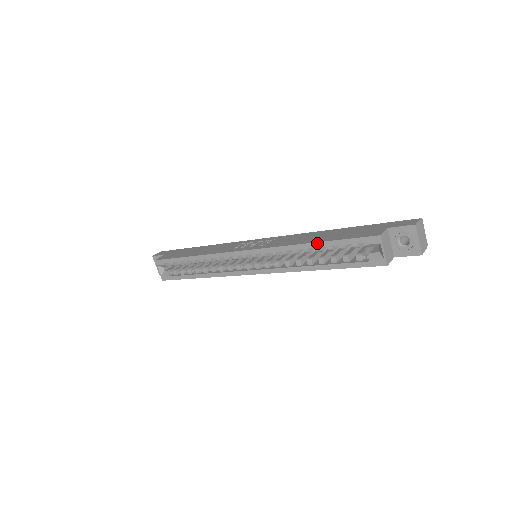
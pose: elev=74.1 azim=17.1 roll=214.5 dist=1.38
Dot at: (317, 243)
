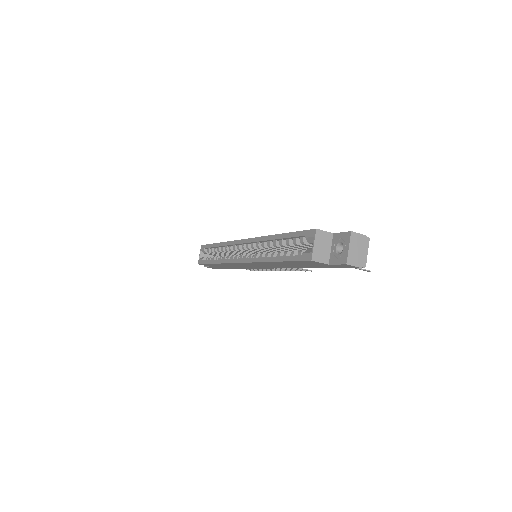
Dot at: (281, 234)
